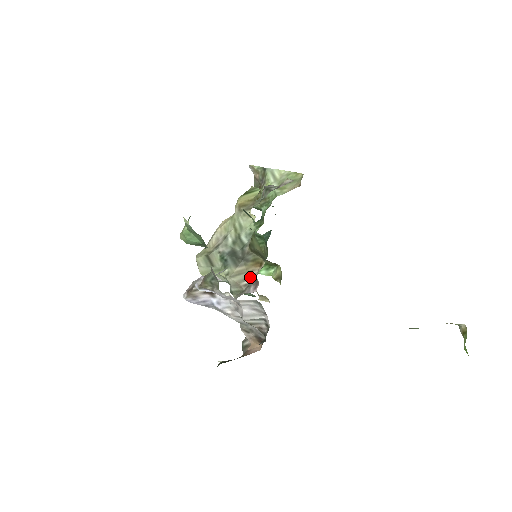
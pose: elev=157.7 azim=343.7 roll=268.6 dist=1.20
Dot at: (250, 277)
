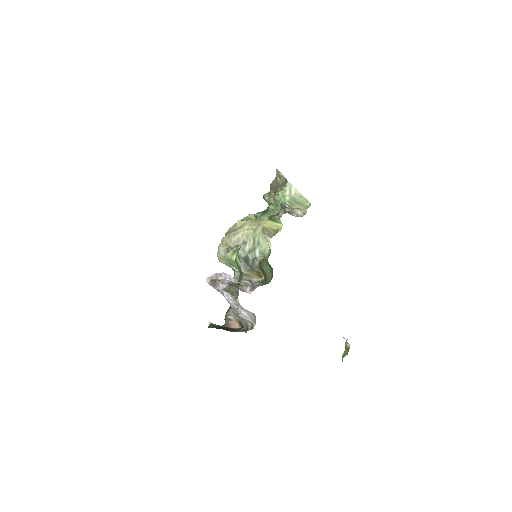
Dot at: (250, 280)
